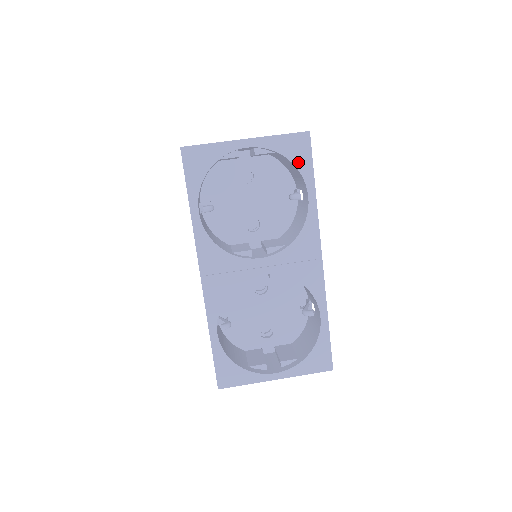
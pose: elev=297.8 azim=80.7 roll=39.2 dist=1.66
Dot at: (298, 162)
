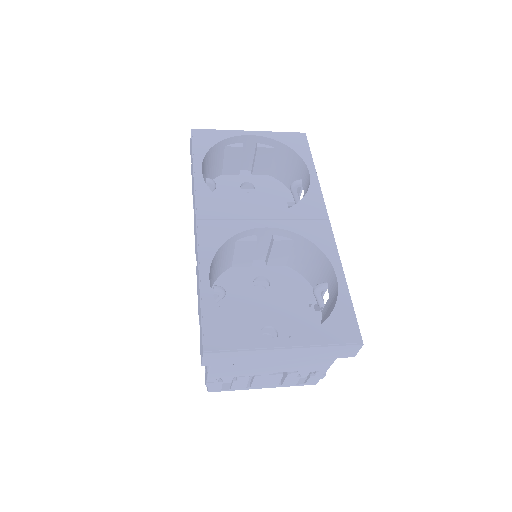
Dot at: (297, 149)
